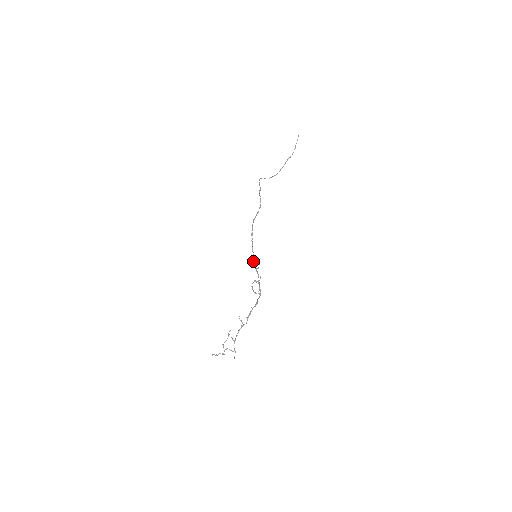
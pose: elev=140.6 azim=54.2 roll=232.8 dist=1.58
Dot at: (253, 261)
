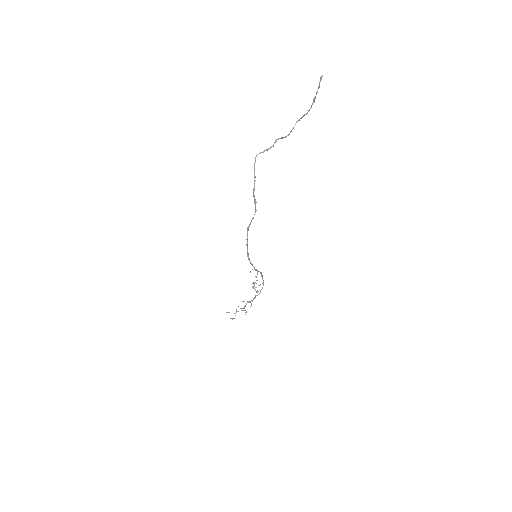
Dot at: (250, 272)
